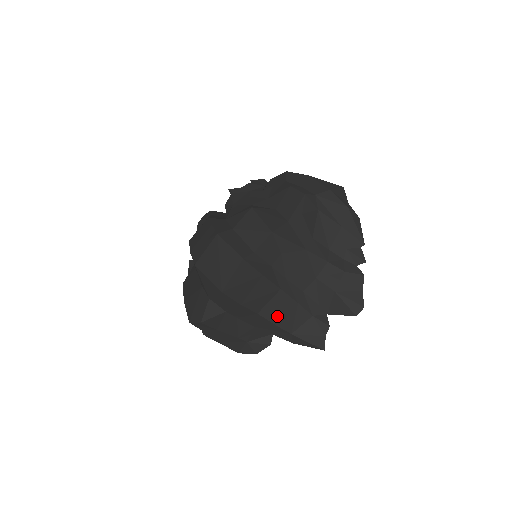
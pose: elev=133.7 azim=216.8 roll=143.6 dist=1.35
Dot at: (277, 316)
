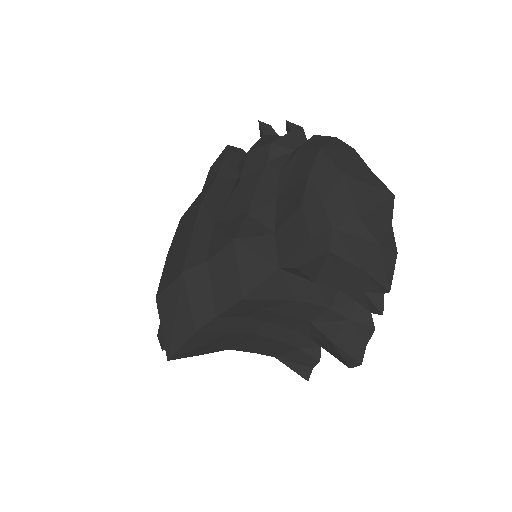
Dot at: (255, 348)
